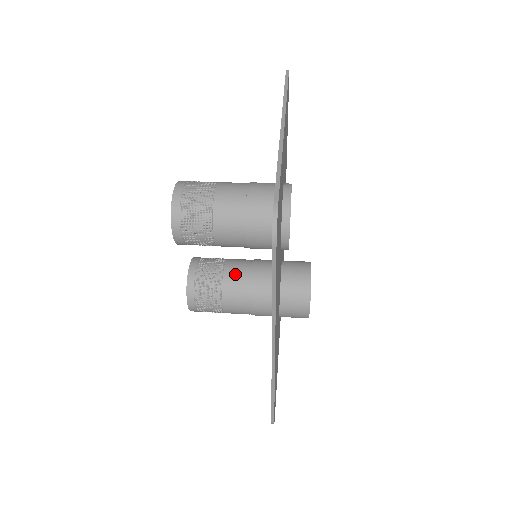
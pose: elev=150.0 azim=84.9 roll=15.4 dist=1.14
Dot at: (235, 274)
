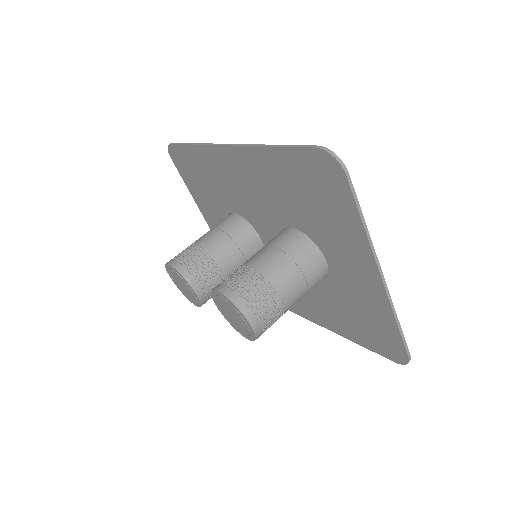
Dot at: (234, 270)
